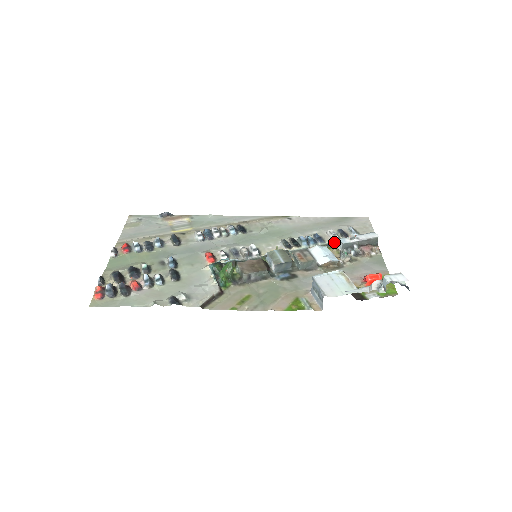
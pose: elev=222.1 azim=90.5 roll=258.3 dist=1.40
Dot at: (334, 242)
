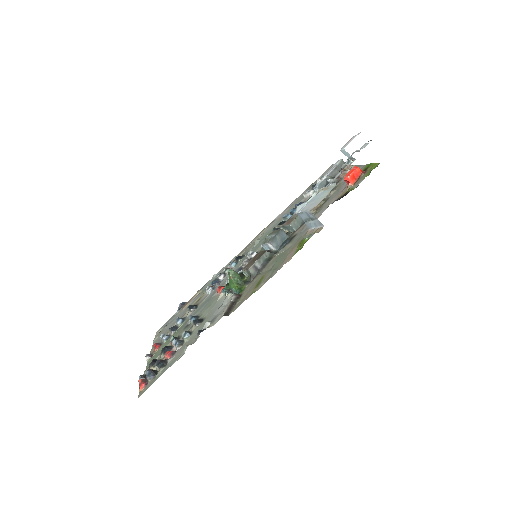
Dot at: occluded
